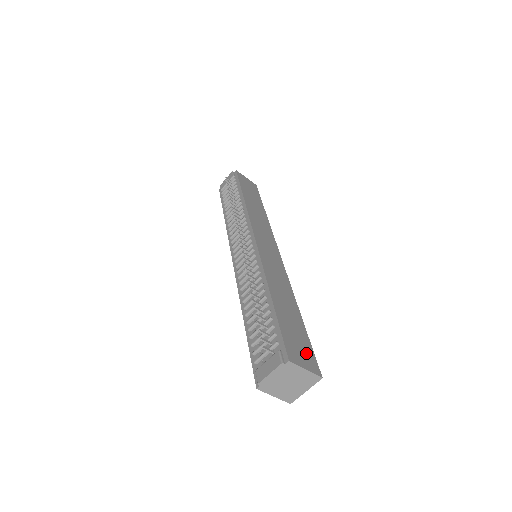
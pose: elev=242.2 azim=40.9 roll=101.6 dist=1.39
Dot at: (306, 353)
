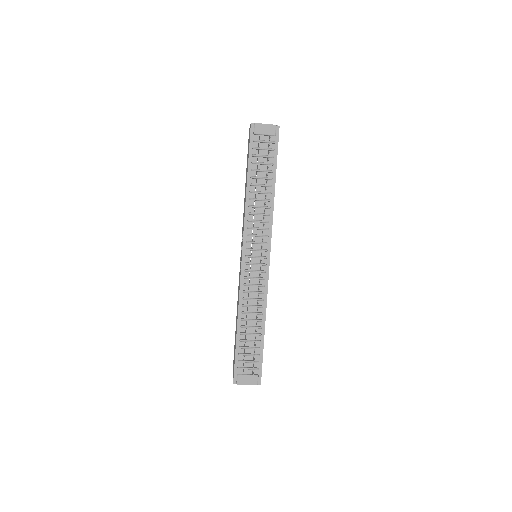
Dot at: occluded
